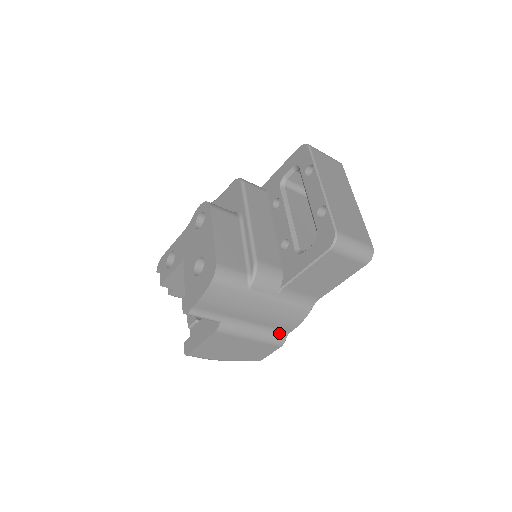
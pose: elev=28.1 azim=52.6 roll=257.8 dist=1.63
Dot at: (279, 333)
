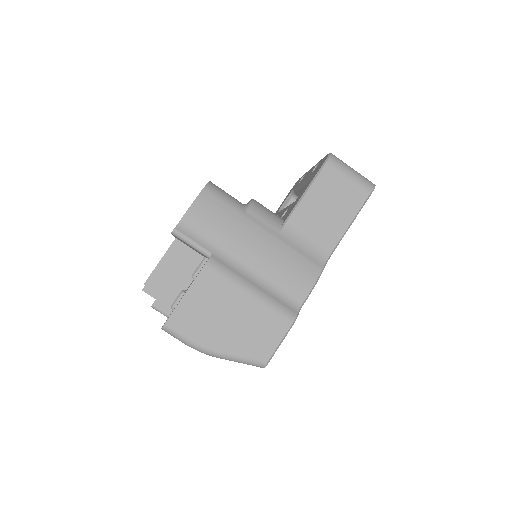
Dot at: (287, 301)
